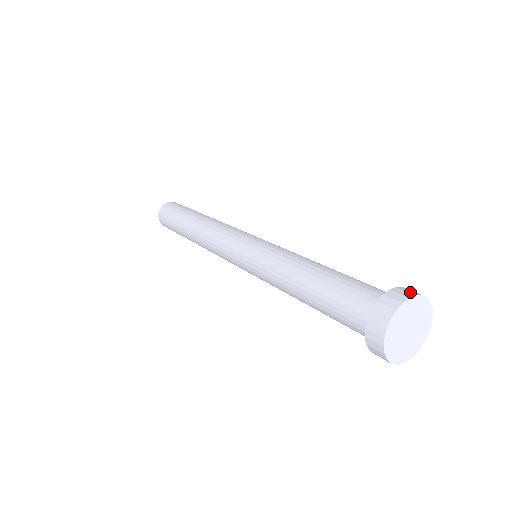
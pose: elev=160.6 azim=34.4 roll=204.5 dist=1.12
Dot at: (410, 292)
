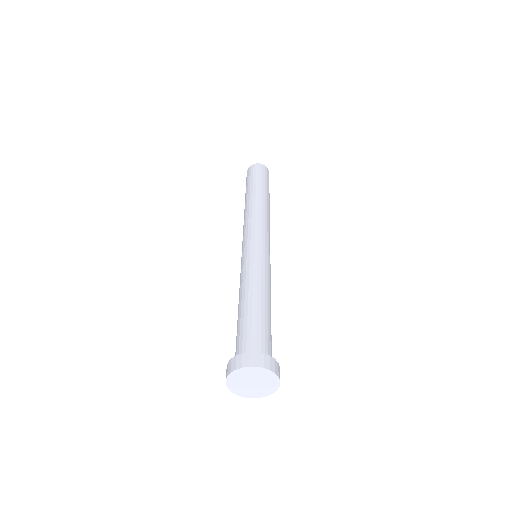
Dot at: (236, 365)
